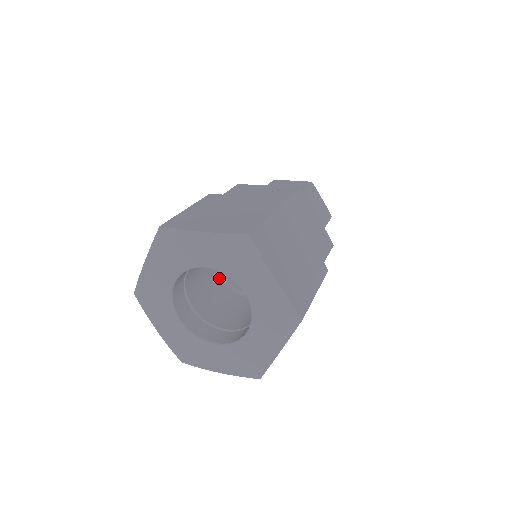
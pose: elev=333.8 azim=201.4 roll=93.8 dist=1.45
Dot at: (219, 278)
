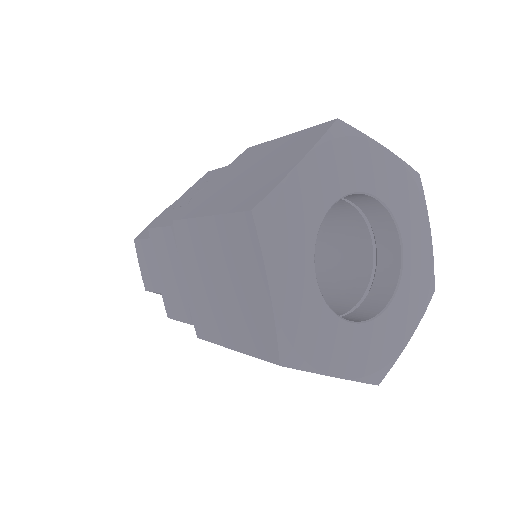
Dot at: occluded
